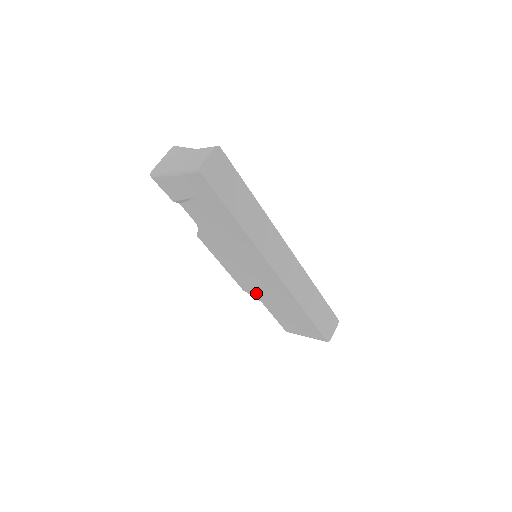
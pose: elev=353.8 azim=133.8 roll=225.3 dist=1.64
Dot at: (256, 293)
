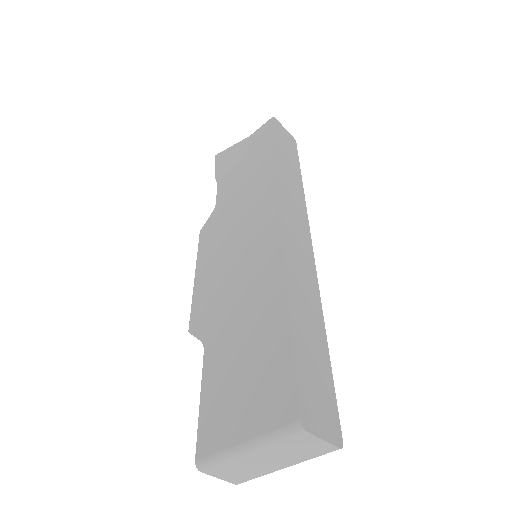
Dot at: (211, 319)
